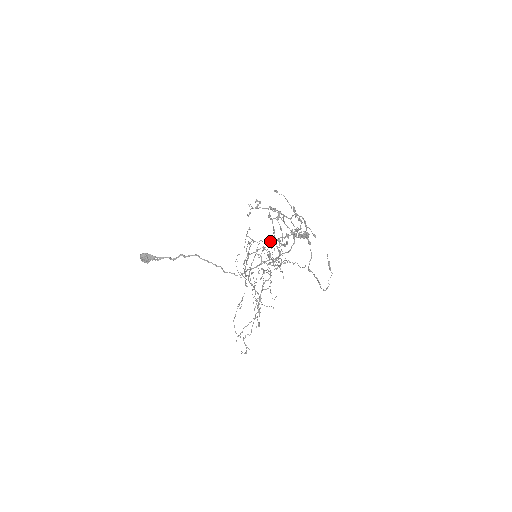
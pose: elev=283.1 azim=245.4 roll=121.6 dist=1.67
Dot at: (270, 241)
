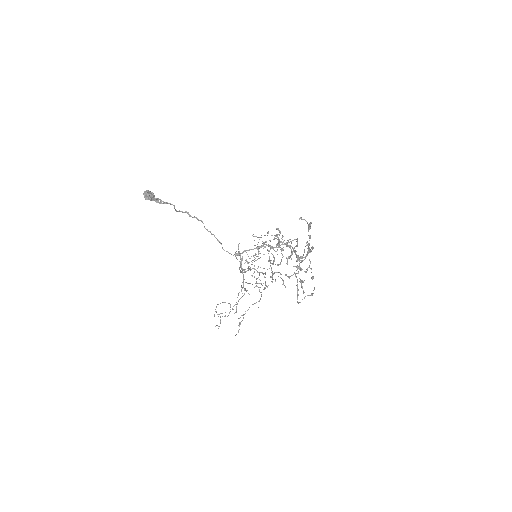
Dot at: occluded
